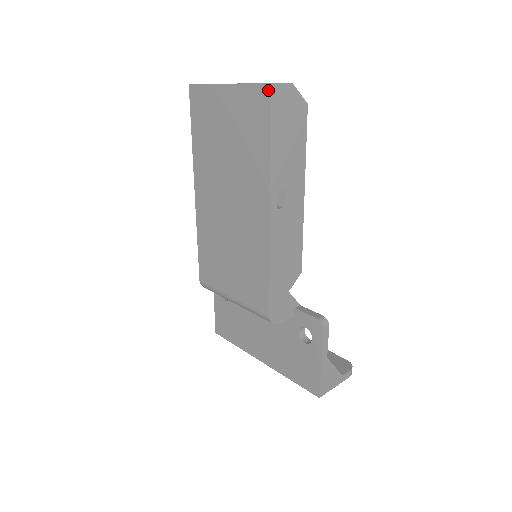
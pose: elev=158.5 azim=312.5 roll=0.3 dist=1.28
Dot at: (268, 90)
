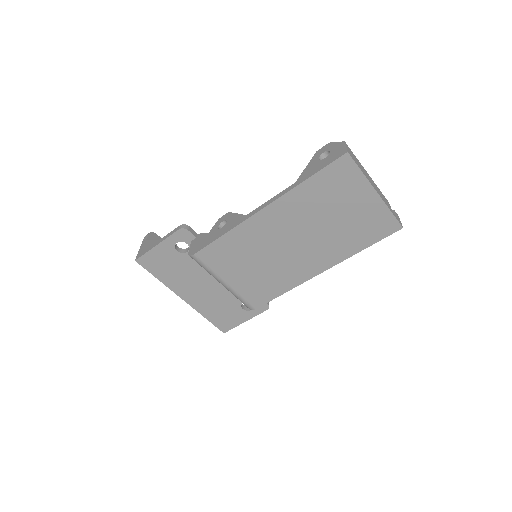
Dot at: (398, 228)
